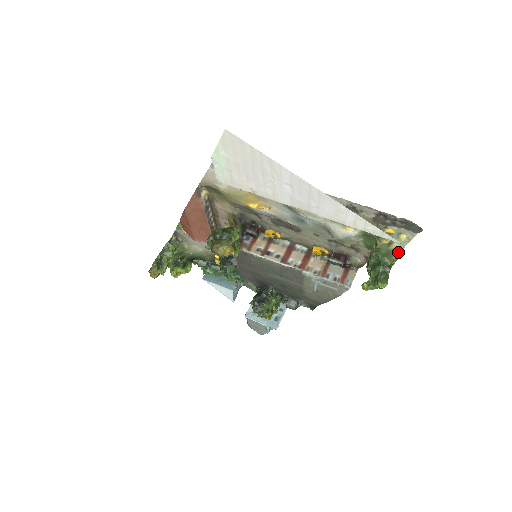
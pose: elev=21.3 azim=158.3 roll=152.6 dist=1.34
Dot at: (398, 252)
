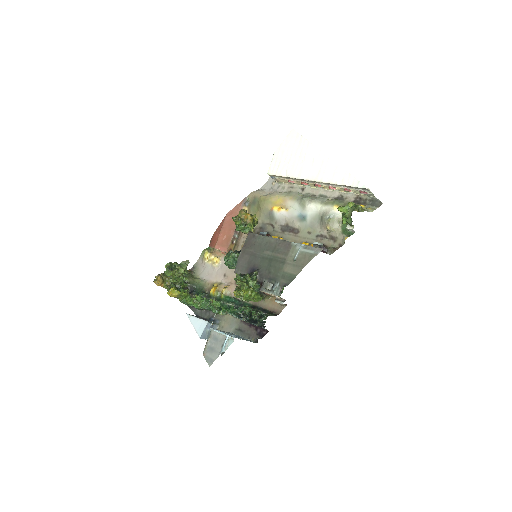
Dot at: (365, 210)
